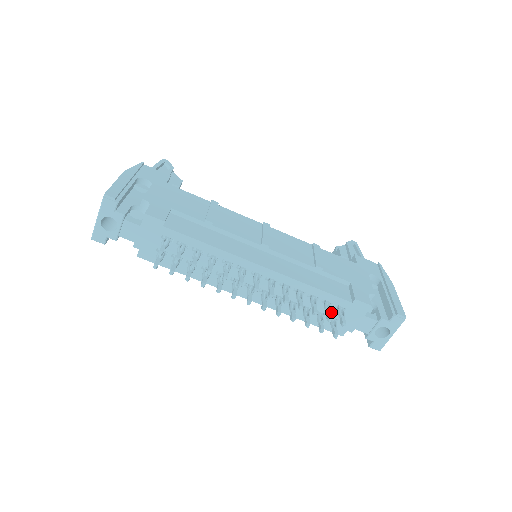
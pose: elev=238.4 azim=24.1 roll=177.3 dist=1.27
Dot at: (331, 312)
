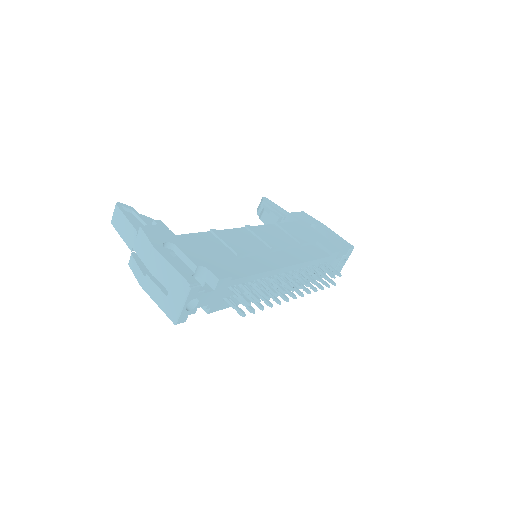
Dot at: (319, 269)
